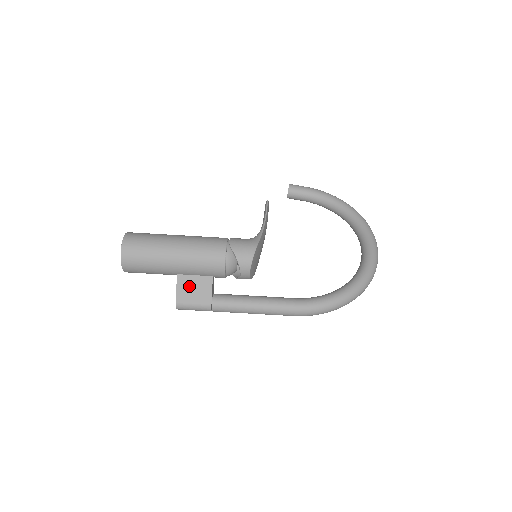
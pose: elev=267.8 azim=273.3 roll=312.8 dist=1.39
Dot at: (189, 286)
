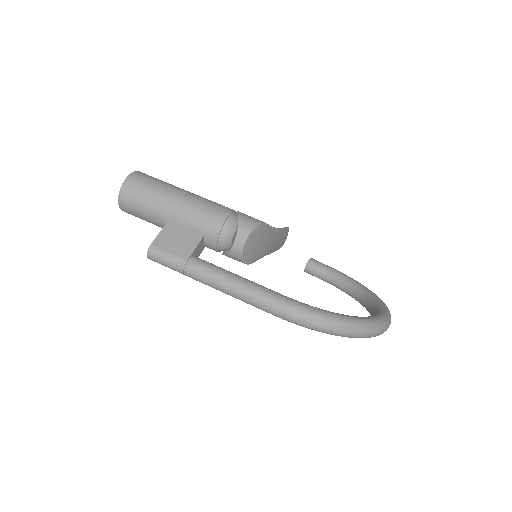
Dot at: (174, 234)
